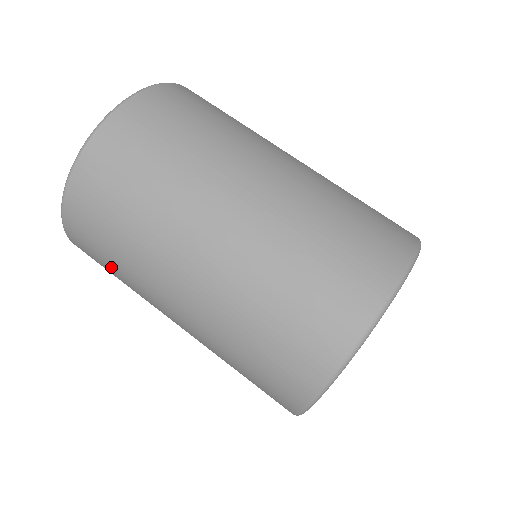
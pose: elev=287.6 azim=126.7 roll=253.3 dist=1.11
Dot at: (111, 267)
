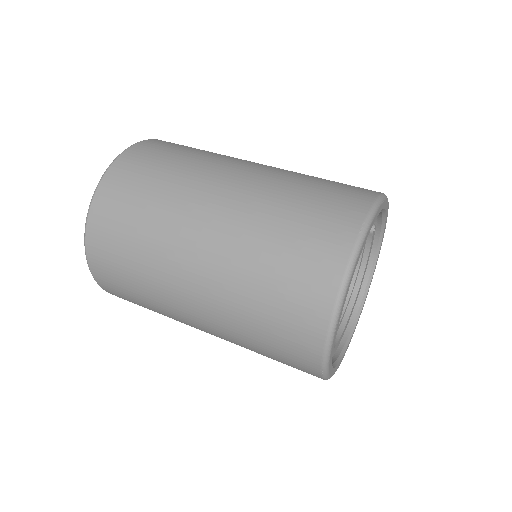
Dot at: (133, 286)
